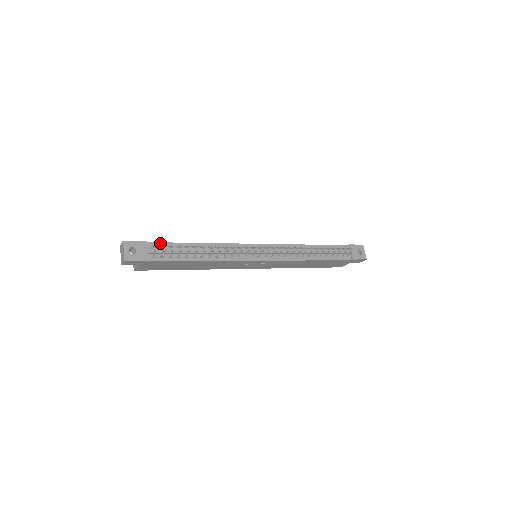
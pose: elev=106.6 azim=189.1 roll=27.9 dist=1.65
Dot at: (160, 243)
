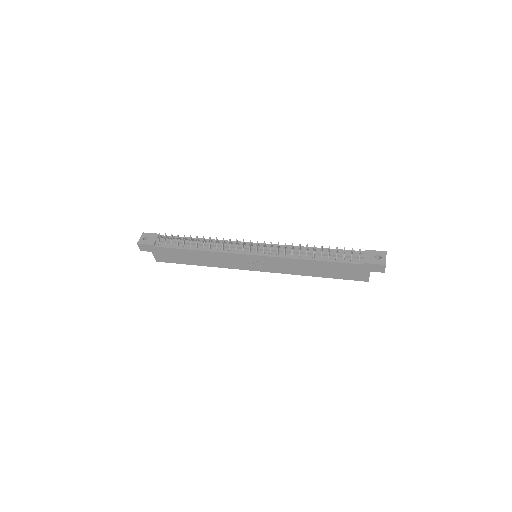
Dot at: (169, 236)
